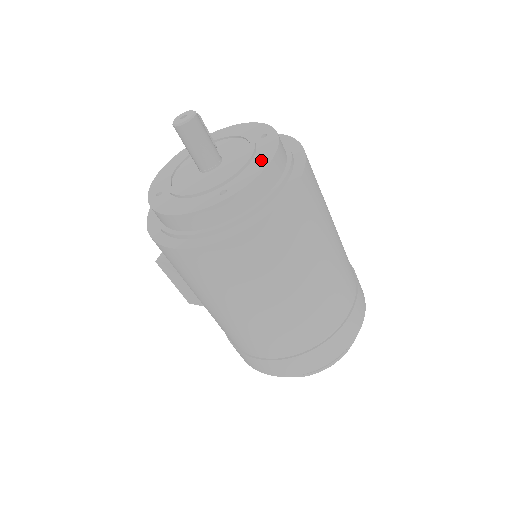
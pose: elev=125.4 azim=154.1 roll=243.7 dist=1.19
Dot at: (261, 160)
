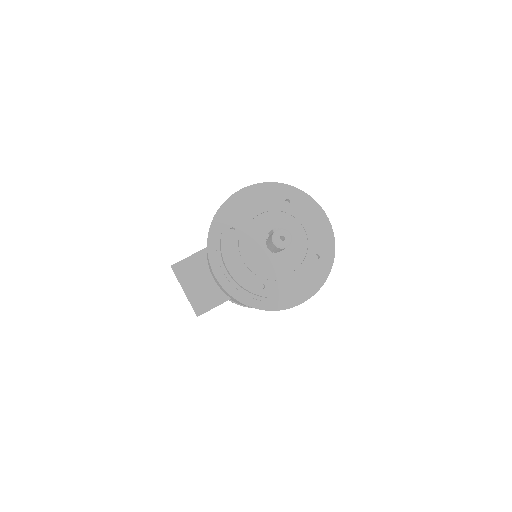
Dot at: (314, 222)
